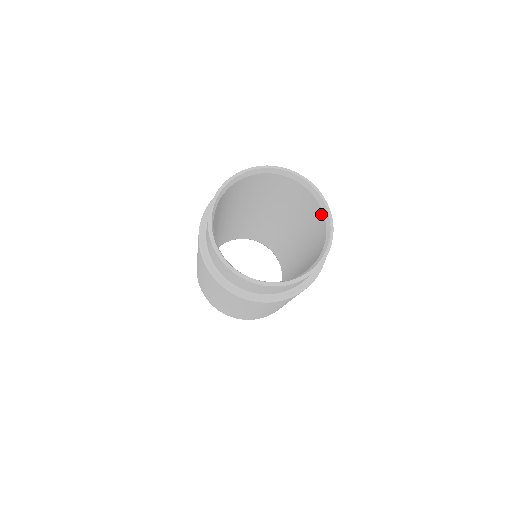
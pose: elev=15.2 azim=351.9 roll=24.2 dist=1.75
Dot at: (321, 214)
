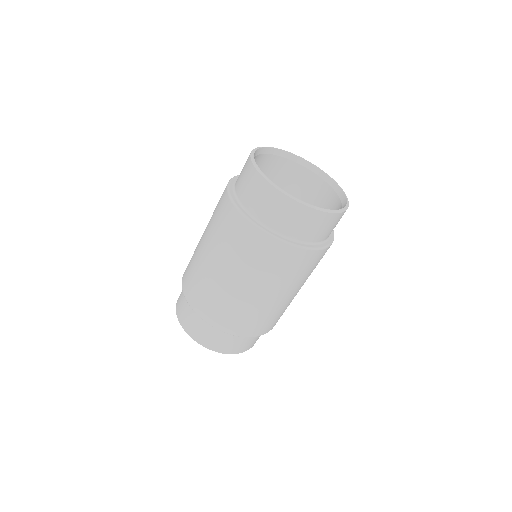
Dot at: (315, 179)
